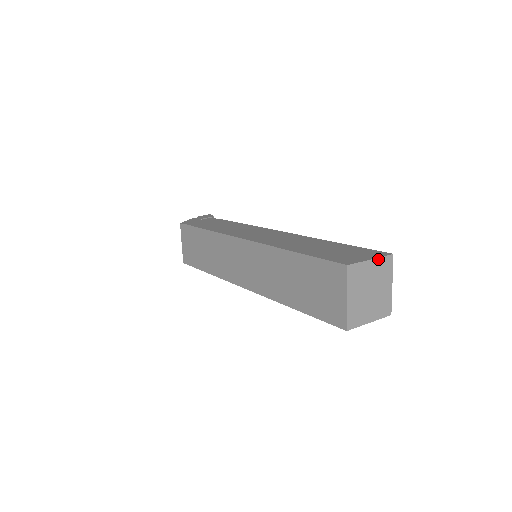
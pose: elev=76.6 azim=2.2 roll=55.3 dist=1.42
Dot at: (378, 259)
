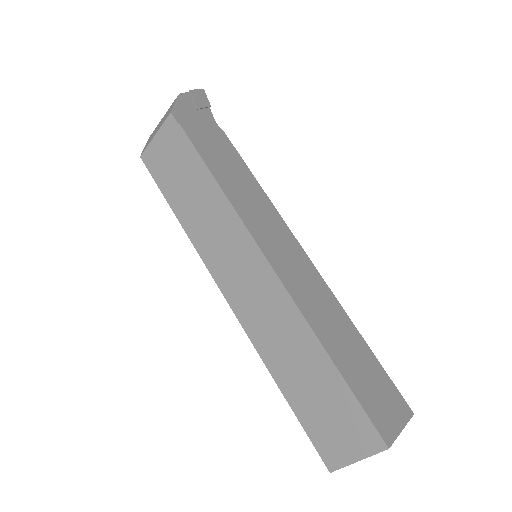
Dot at: (405, 425)
